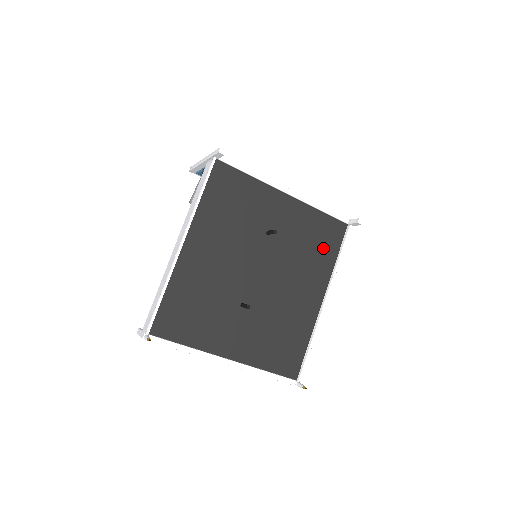
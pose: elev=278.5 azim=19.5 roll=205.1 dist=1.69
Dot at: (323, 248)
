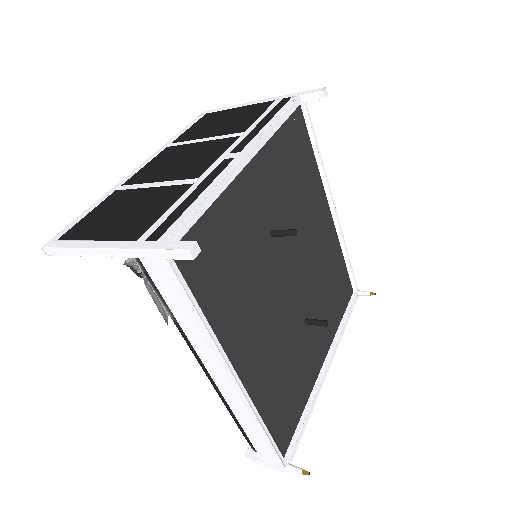
Dot at: (303, 164)
